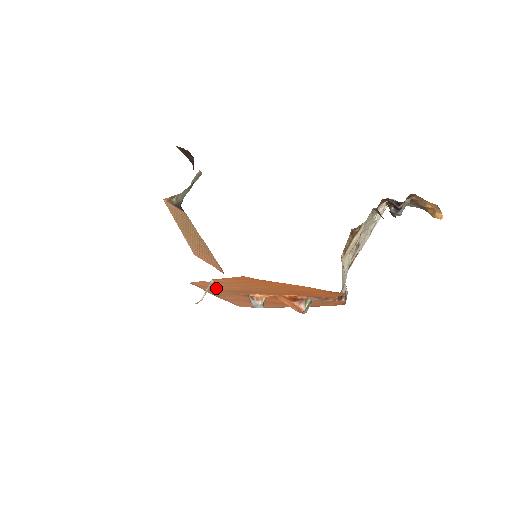
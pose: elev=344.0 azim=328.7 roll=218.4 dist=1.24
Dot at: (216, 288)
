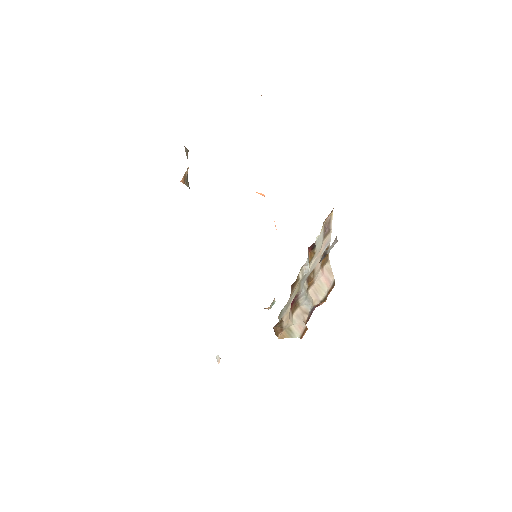
Dot at: occluded
